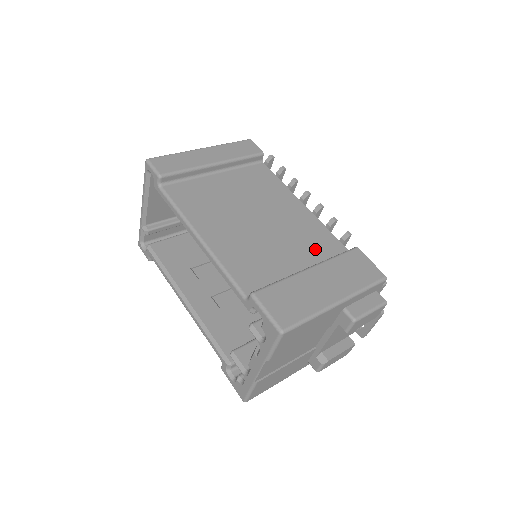
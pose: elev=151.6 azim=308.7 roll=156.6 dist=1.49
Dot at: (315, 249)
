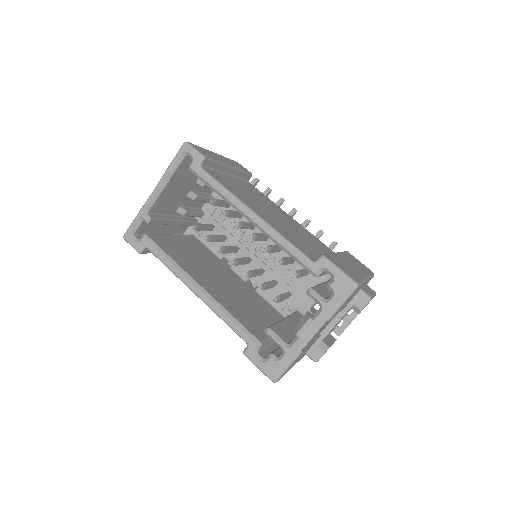
Dot at: (321, 247)
